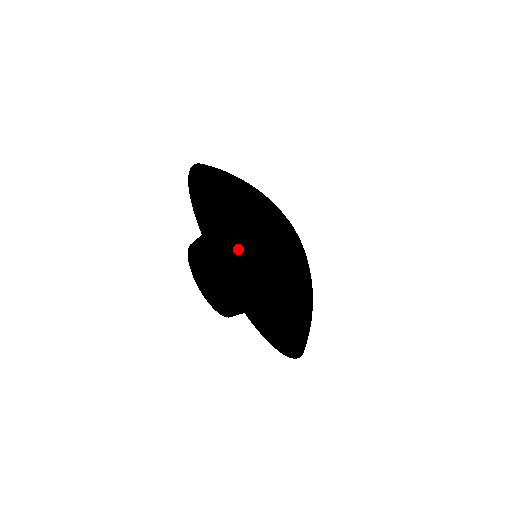
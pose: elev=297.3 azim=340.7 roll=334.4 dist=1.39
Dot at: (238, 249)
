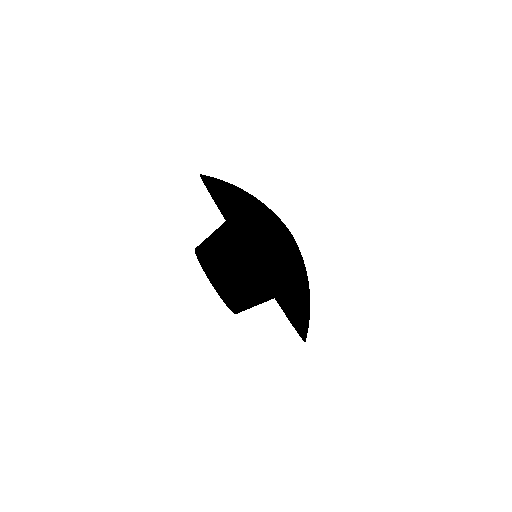
Dot at: (280, 271)
